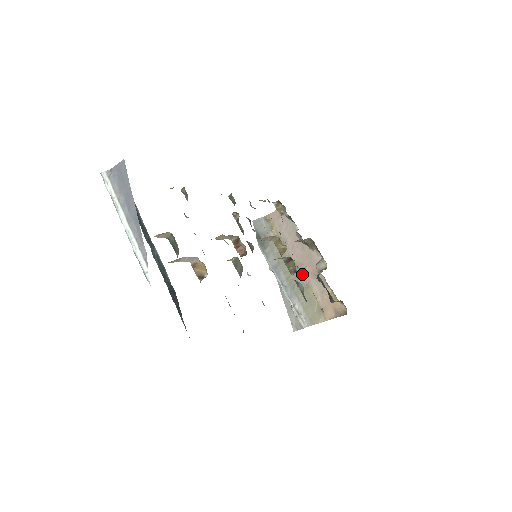
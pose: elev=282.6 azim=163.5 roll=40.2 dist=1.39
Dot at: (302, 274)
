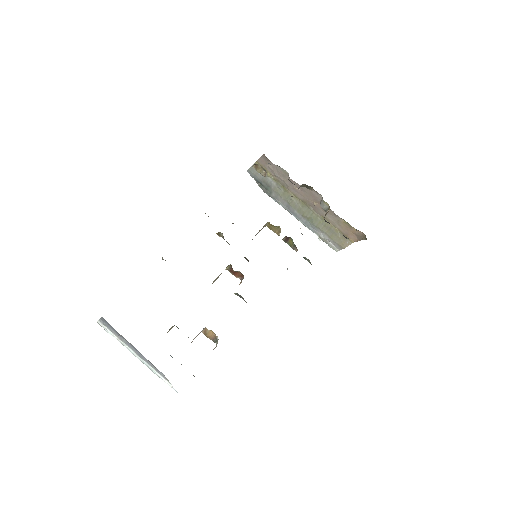
Dot at: (313, 209)
